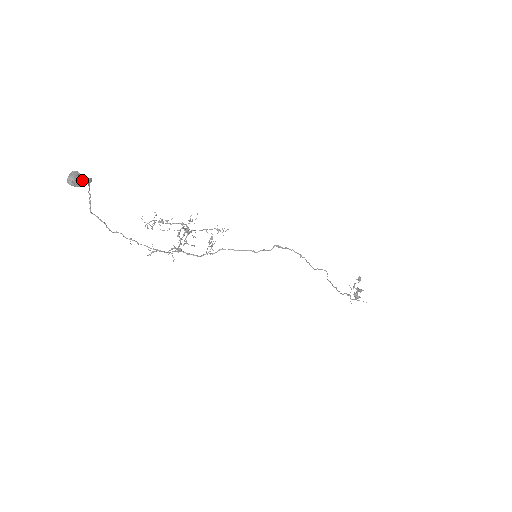
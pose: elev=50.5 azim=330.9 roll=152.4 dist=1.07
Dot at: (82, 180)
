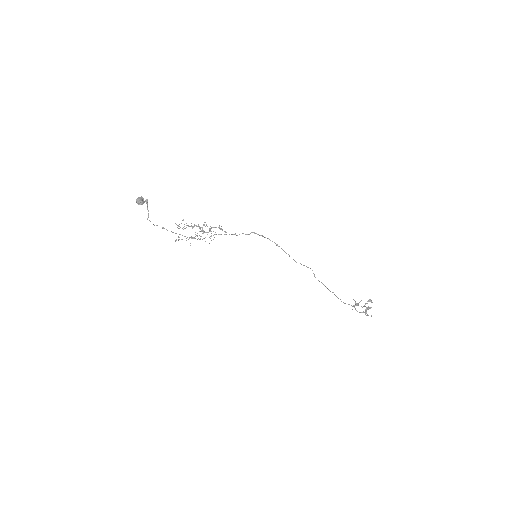
Dot at: (144, 201)
